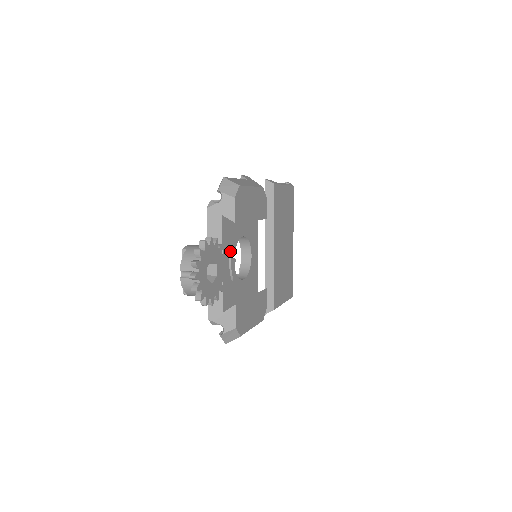
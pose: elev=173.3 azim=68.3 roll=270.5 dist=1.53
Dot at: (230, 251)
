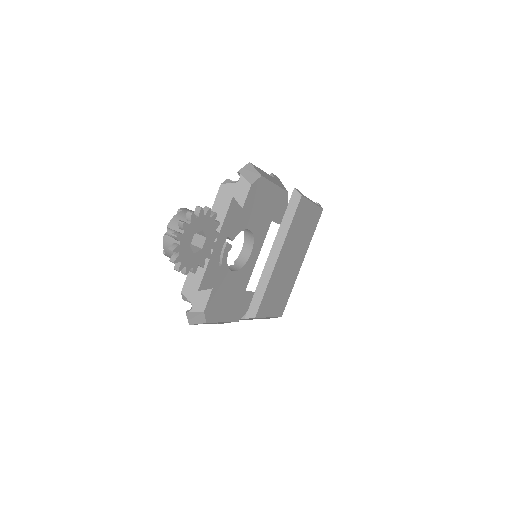
Dot at: (229, 236)
